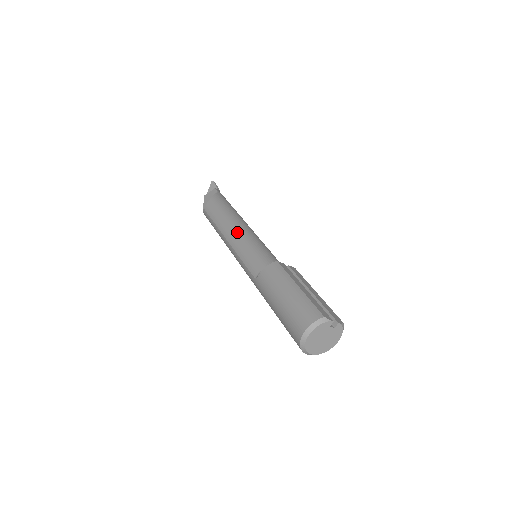
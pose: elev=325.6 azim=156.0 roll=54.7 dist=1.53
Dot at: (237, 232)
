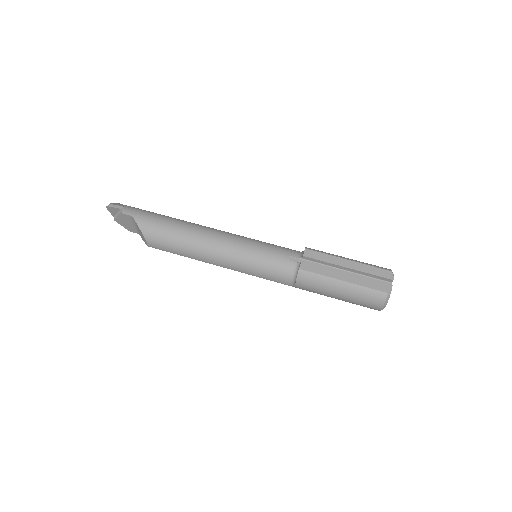
Dot at: (223, 258)
